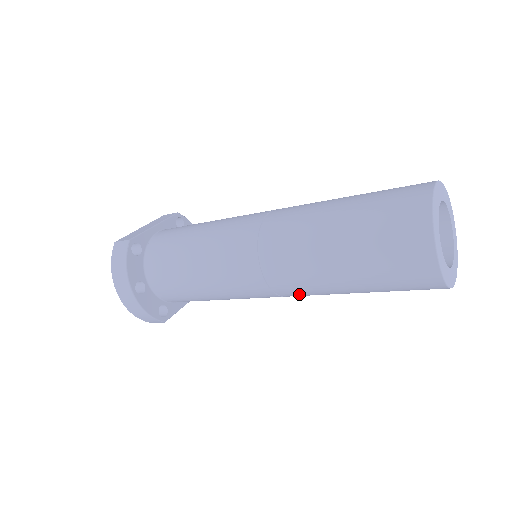
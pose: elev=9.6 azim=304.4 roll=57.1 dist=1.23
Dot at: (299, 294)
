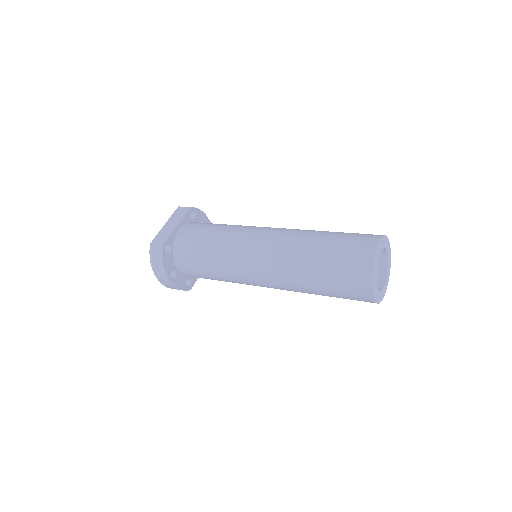
Dot at: occluded
